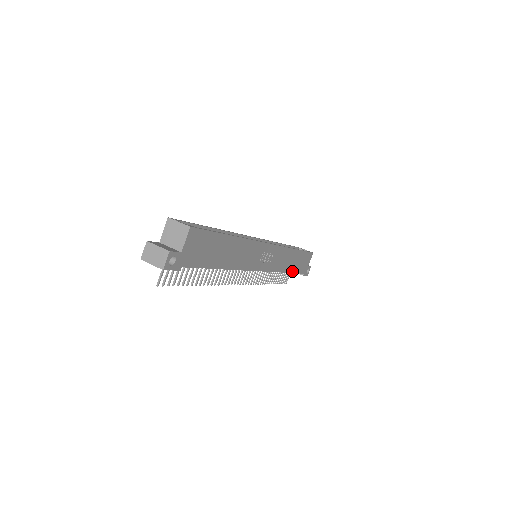
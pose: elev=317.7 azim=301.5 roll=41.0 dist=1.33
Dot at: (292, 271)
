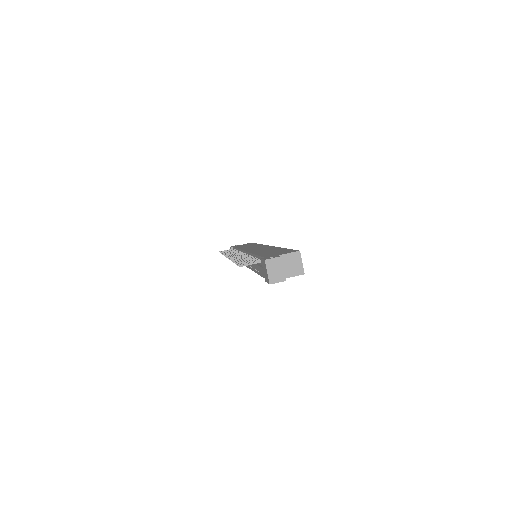
Dot at: occluded
